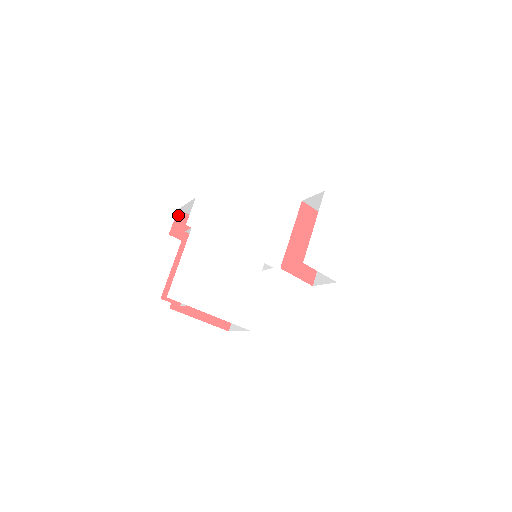
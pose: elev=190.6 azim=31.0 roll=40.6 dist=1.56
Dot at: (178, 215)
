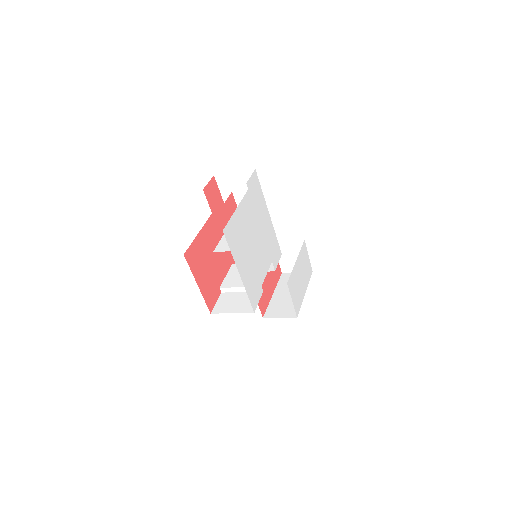
Dot at: (212, 180)
